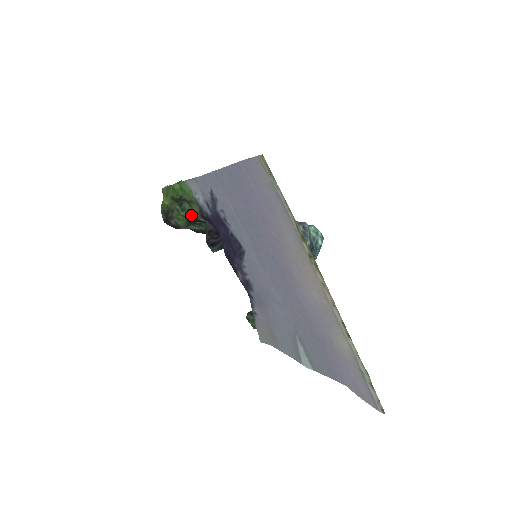
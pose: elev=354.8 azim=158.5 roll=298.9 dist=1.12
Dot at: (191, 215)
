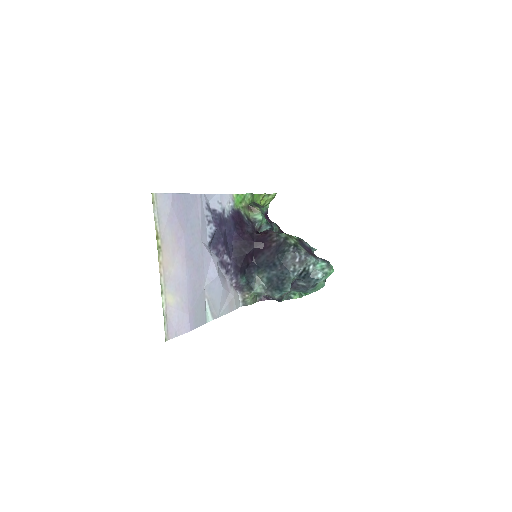
Dot at: occluded
